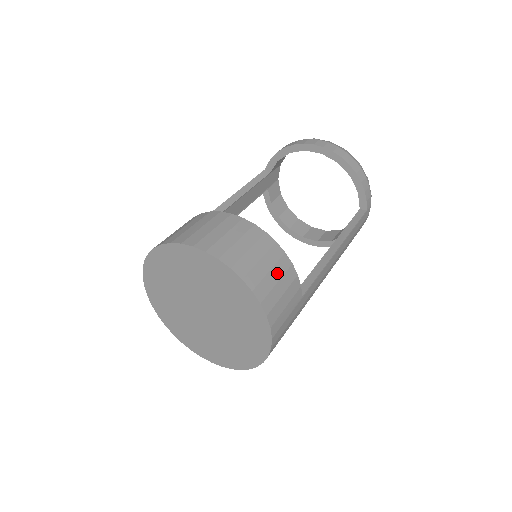
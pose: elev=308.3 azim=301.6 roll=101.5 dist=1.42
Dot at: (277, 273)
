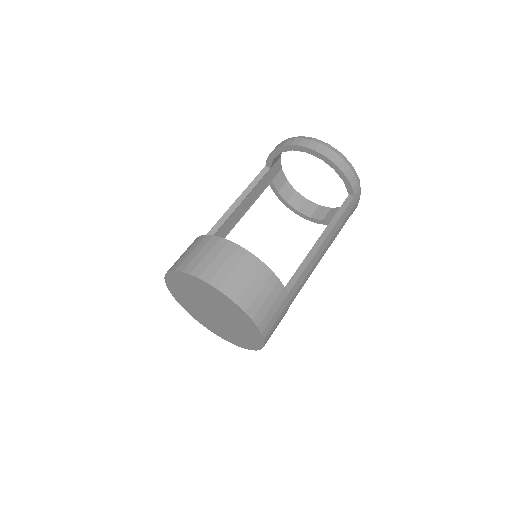
Dot at: (259, 284)
